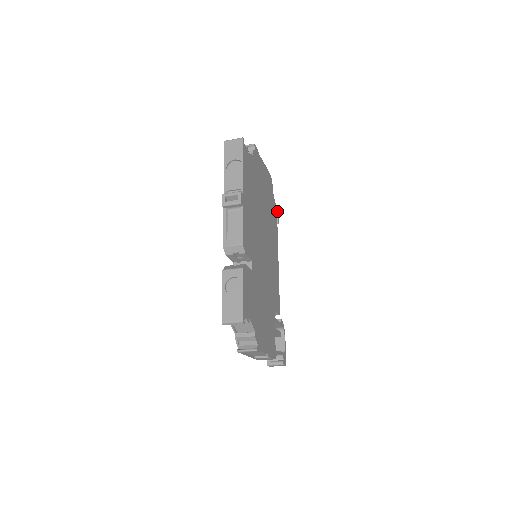
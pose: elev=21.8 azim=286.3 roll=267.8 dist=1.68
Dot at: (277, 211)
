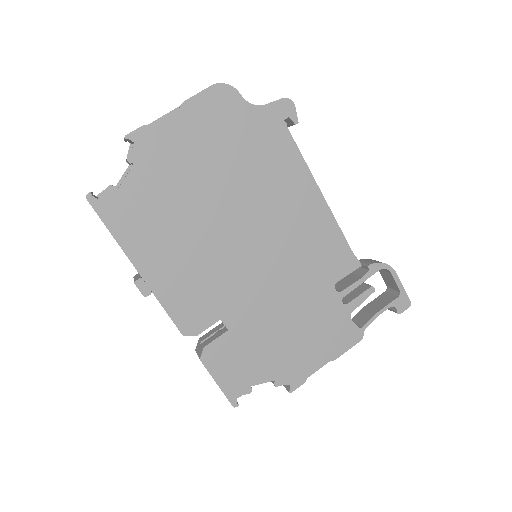
Dot at: (280, 107)
